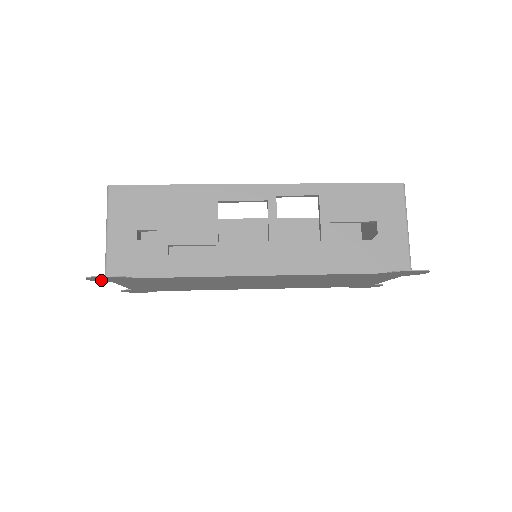
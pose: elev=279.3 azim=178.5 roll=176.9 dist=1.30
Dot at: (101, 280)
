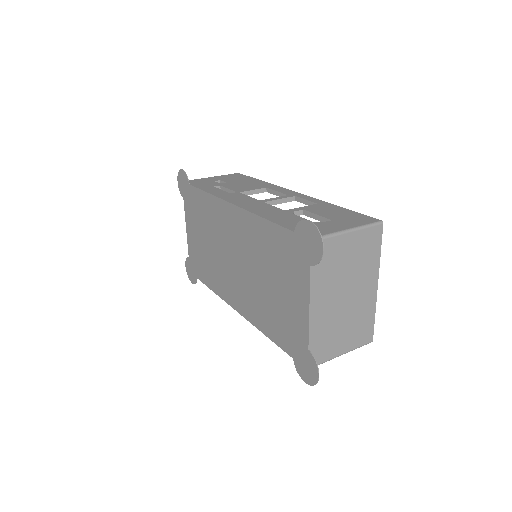
Dot at: (181, 189)
